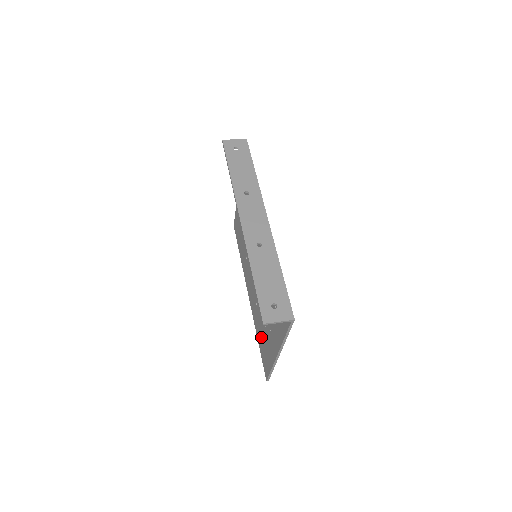
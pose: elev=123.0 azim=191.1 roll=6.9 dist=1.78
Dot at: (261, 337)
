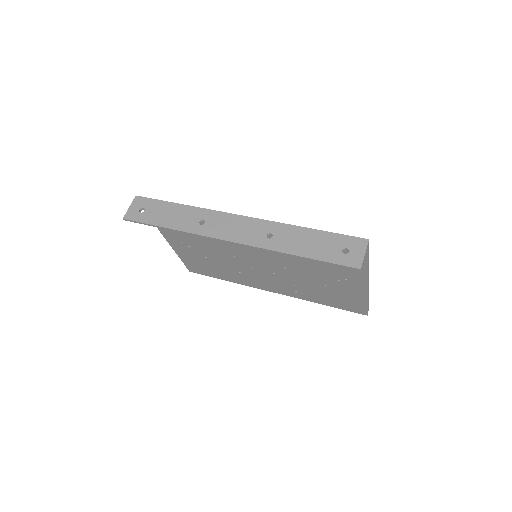
Dot at: (327, 298)
